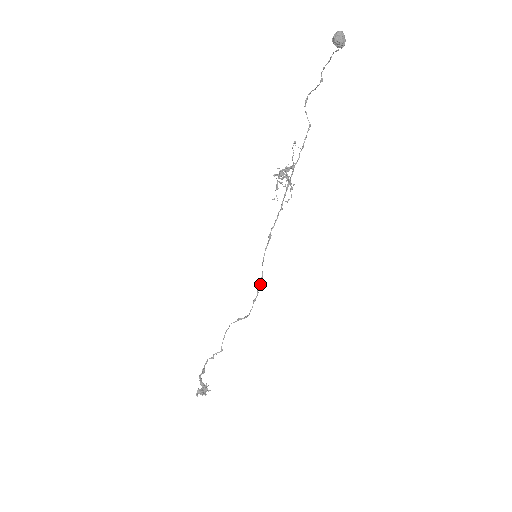
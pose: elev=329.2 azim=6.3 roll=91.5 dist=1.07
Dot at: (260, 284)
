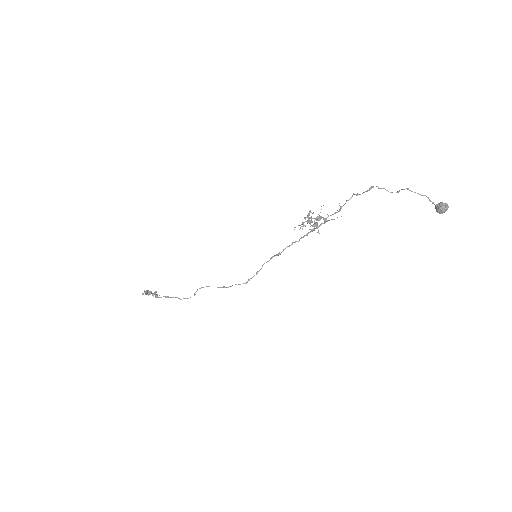
Dot at: occluded
